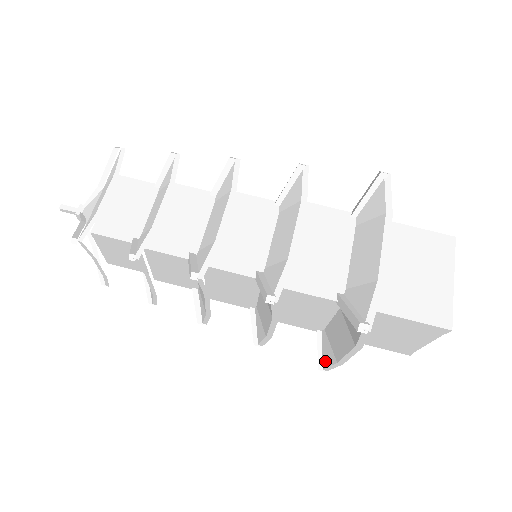
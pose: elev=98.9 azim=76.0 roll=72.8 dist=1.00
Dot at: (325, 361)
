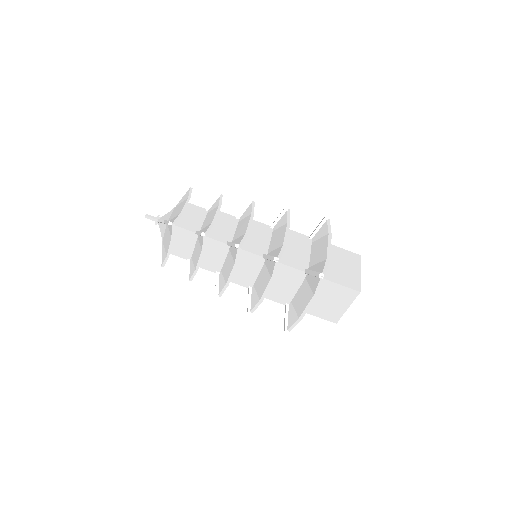
Dot at: (290, 323)
